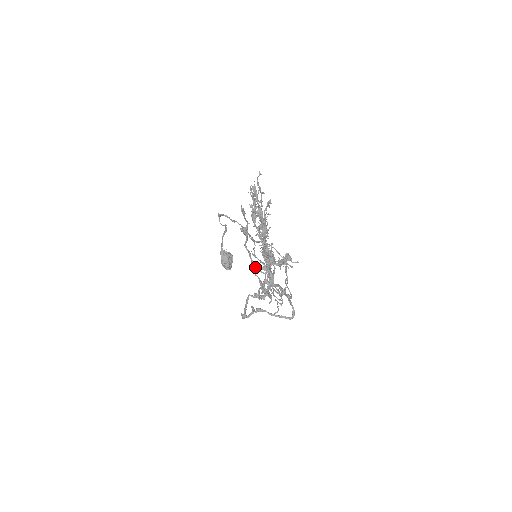
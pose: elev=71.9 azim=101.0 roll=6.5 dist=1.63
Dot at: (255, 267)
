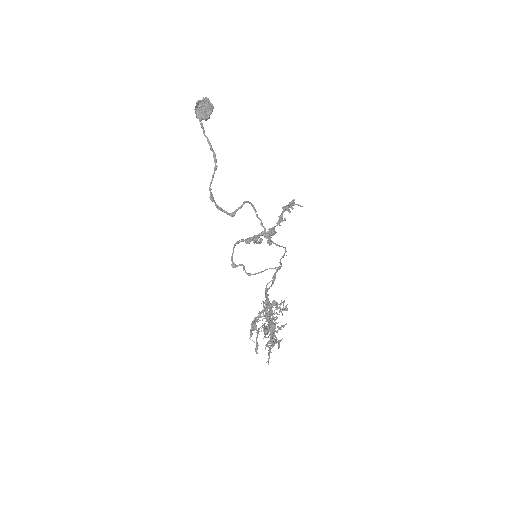
Dot at: (252, 239)
